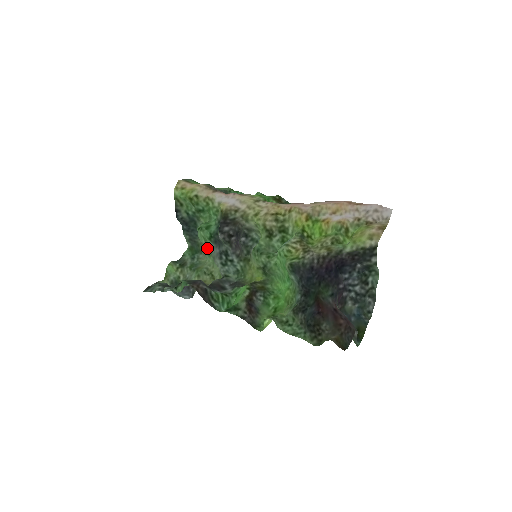
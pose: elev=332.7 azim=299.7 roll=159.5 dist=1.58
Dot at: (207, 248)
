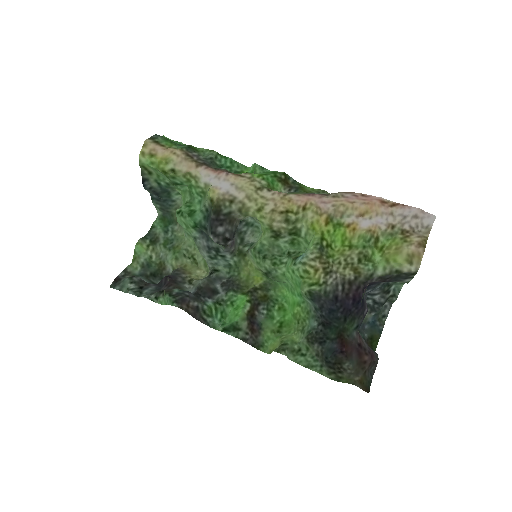
Dot at: (189, 234)
